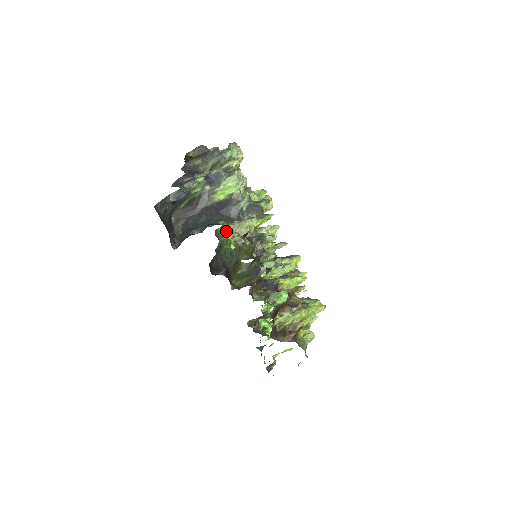
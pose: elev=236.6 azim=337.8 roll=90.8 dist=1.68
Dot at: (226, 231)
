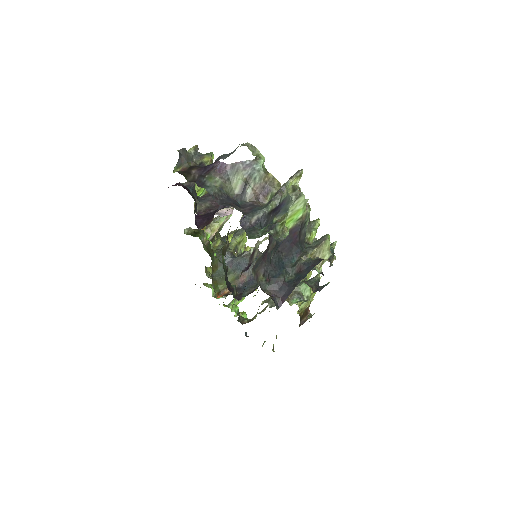
Dot at: occluded
